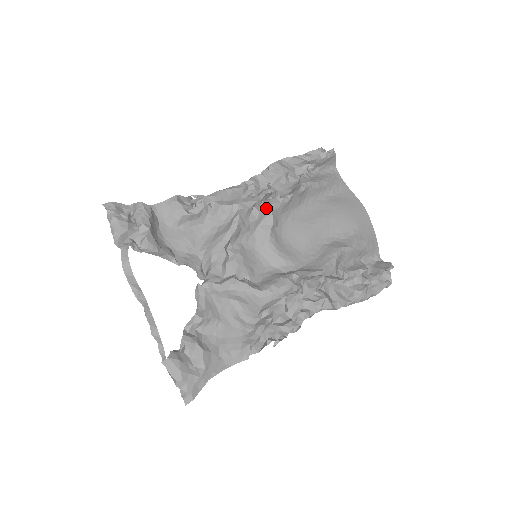
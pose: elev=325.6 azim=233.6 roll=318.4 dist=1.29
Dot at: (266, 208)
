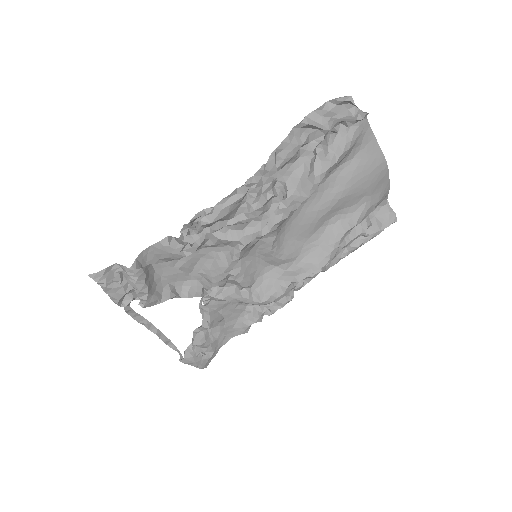
Dot at: (270, 231)
